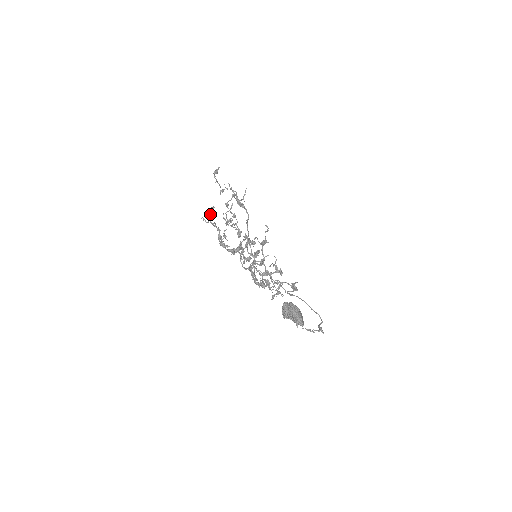
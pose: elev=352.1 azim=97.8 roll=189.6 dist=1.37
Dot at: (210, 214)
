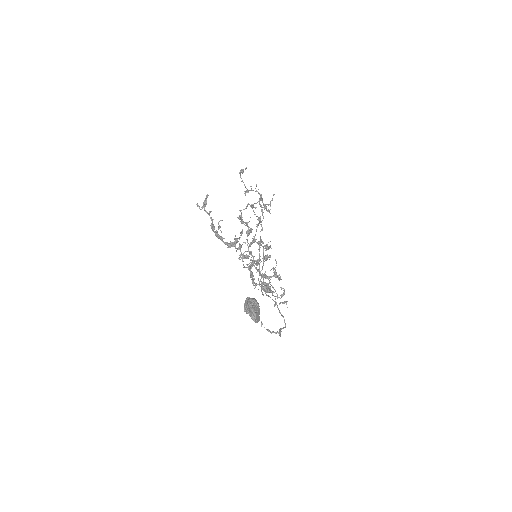
Dot at: (204, 202)
